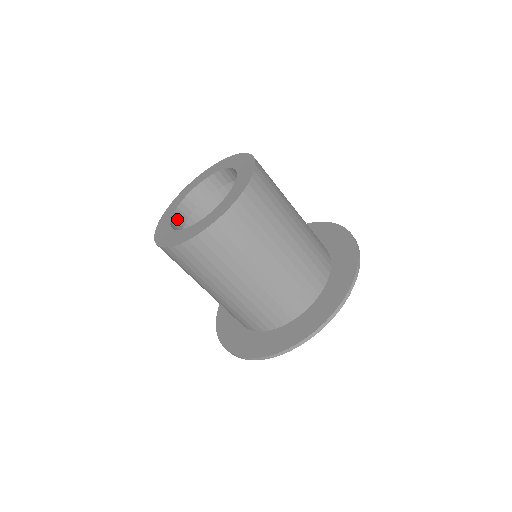
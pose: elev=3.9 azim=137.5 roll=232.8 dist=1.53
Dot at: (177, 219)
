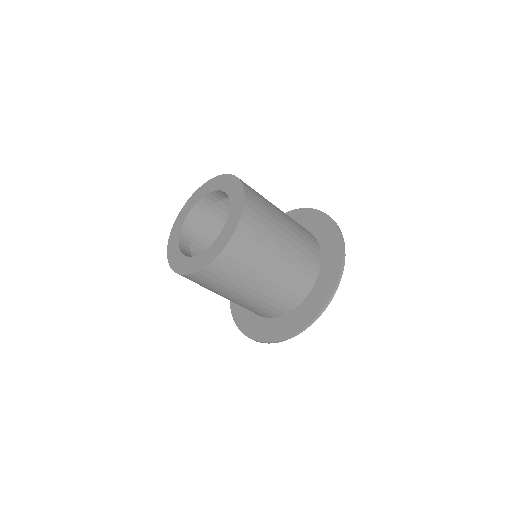
Dot at: (194, 214)
